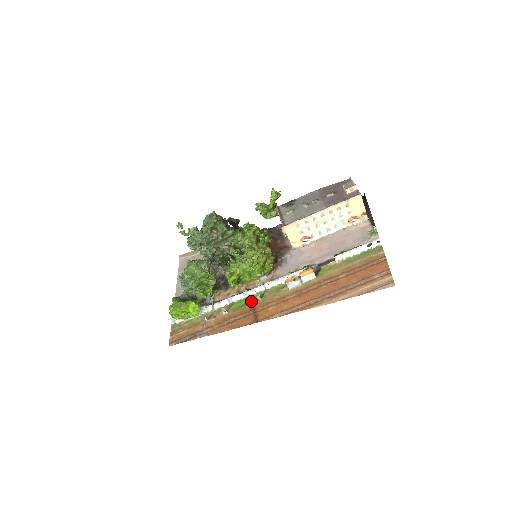
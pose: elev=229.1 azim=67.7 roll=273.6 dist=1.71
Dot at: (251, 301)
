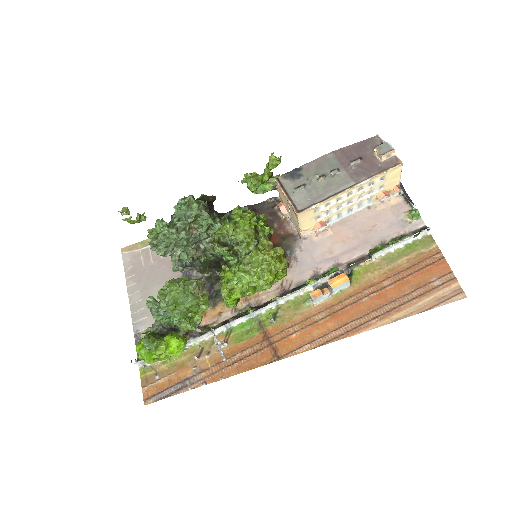
Dot at: (260, 325)
